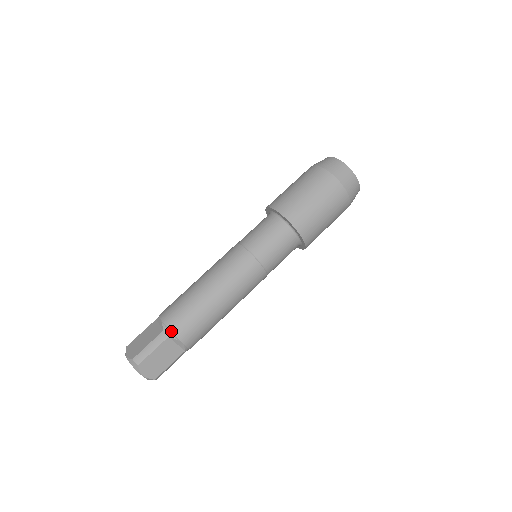
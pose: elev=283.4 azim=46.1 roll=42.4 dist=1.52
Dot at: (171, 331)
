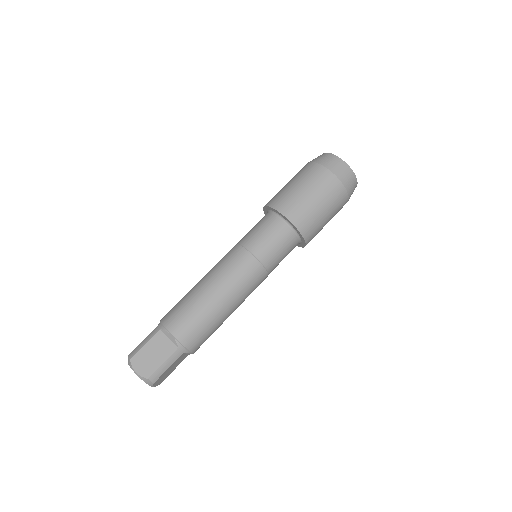
Dot at: (186, 348)
